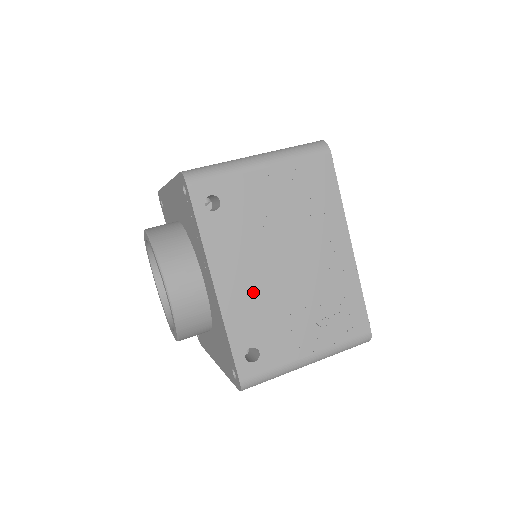
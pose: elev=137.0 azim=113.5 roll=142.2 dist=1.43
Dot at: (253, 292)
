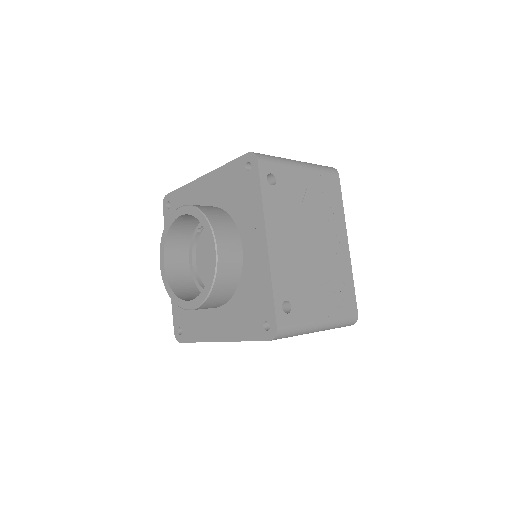
Dot at: (290, 256)
